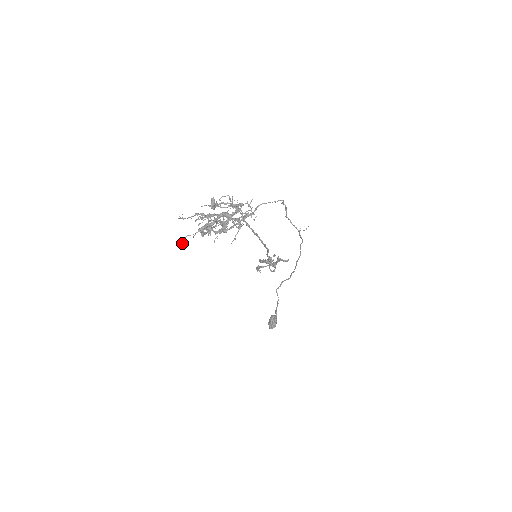
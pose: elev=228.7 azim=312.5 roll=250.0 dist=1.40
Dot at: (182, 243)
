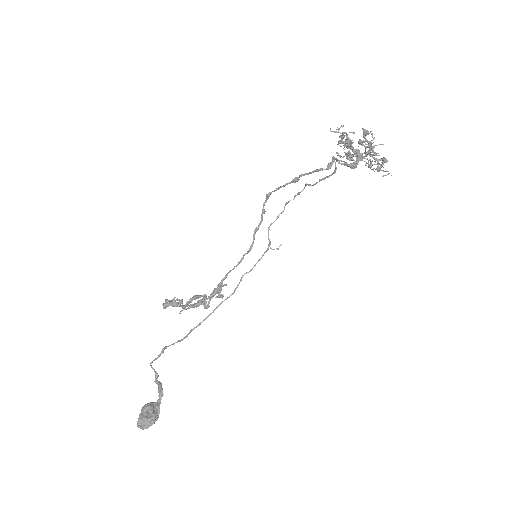
Dot at: occluded
